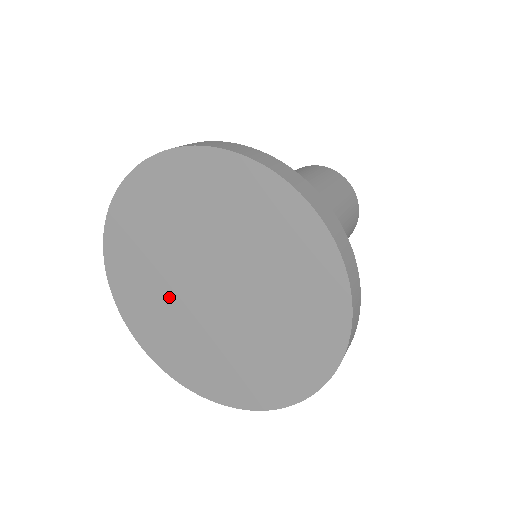
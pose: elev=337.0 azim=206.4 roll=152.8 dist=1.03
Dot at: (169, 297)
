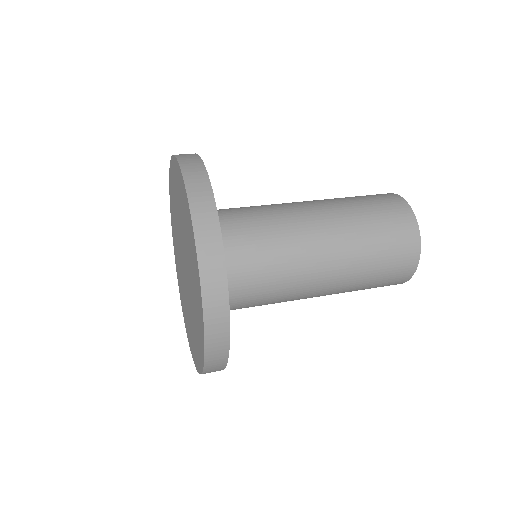
Dot at: (178, 243)
